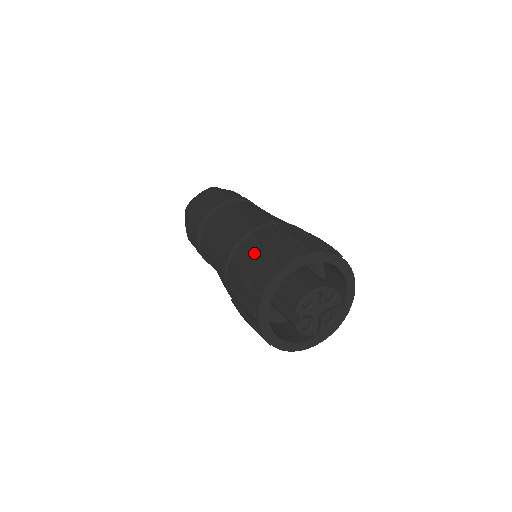
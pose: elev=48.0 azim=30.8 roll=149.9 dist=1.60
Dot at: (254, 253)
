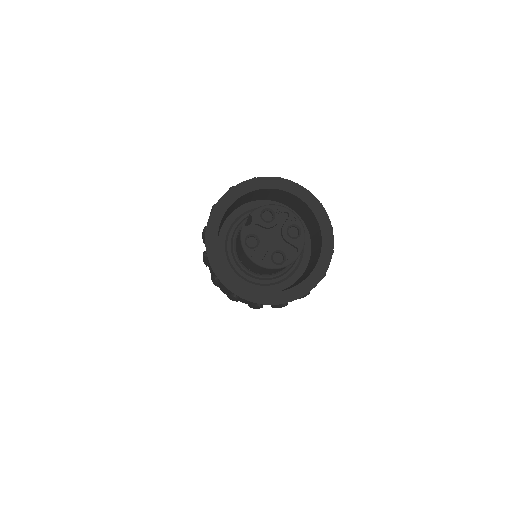
Dot at: occluded
